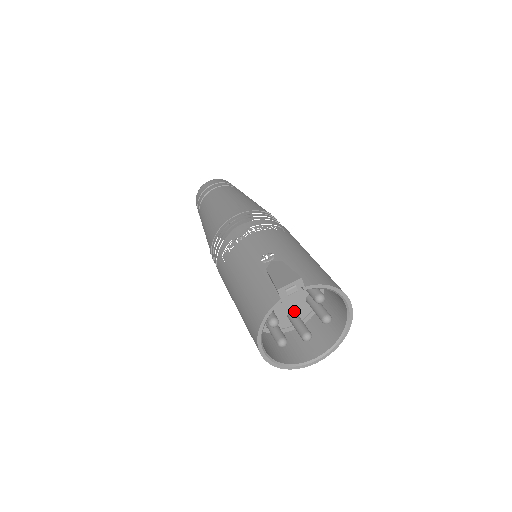
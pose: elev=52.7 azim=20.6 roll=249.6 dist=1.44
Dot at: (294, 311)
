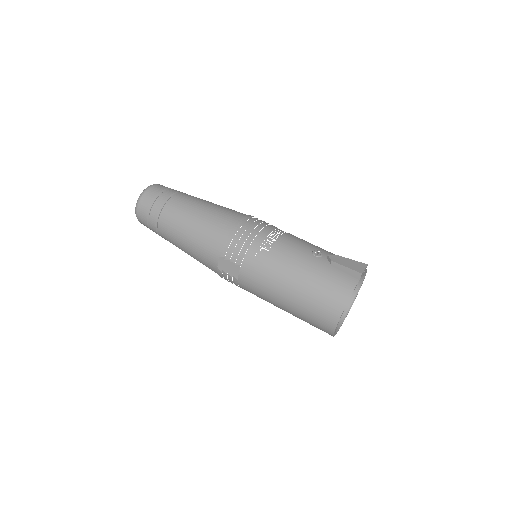
Dot at: occluded
